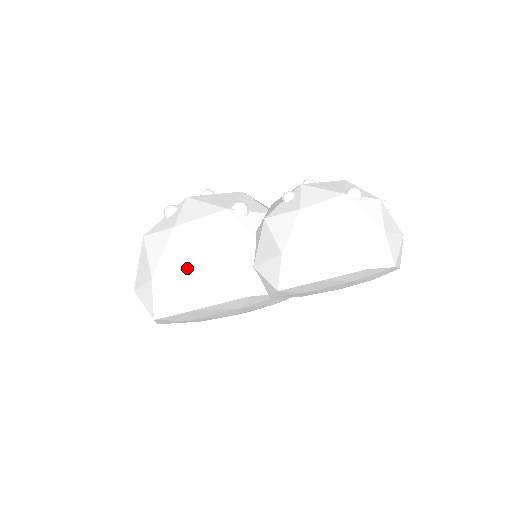
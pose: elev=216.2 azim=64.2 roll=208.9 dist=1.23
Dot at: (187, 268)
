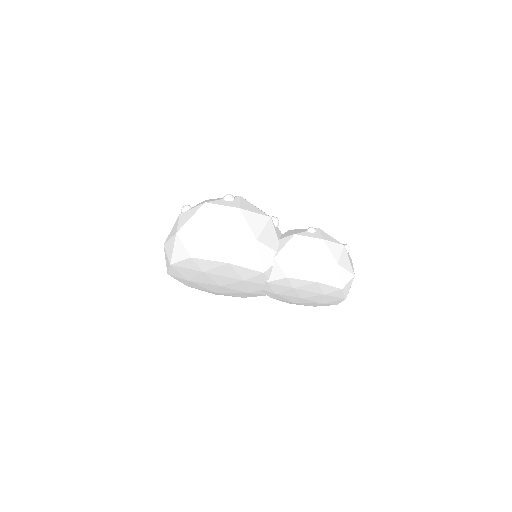
Dot at: (241, 236)
